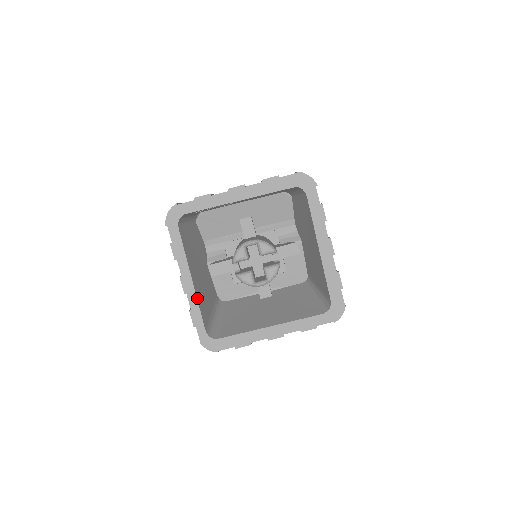
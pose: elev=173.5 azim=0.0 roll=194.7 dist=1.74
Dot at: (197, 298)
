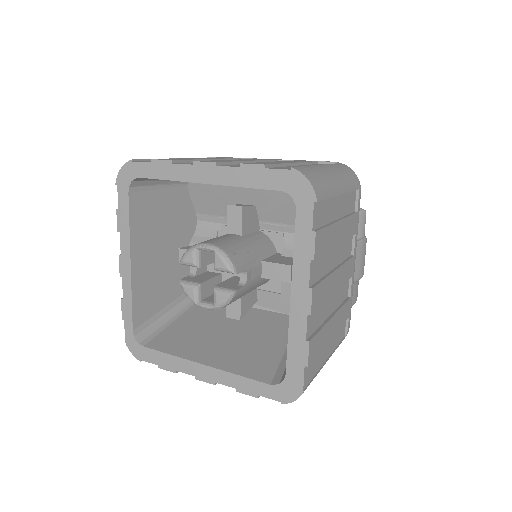
Dot at: (132, 288)
